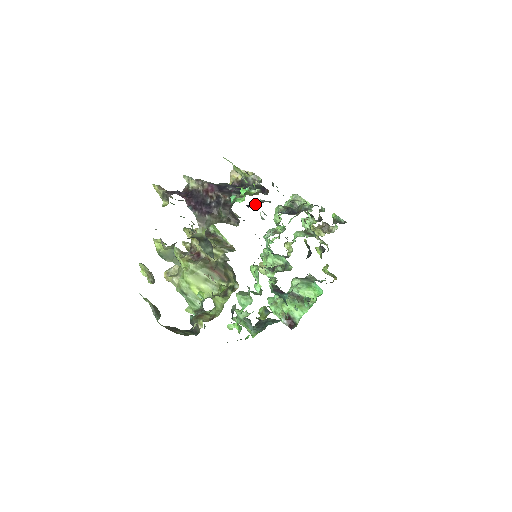
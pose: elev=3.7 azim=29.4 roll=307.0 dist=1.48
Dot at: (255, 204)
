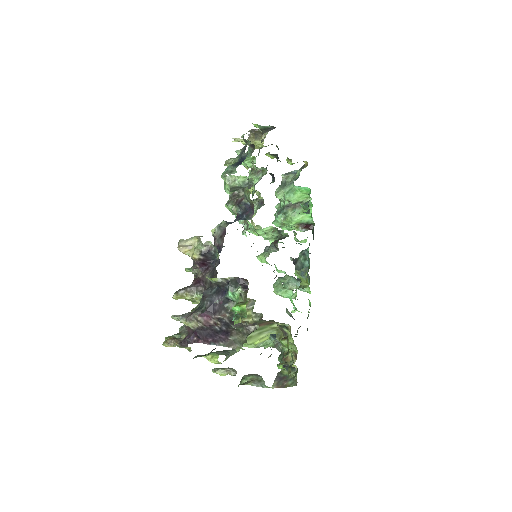
Dot at: (220, 243)
